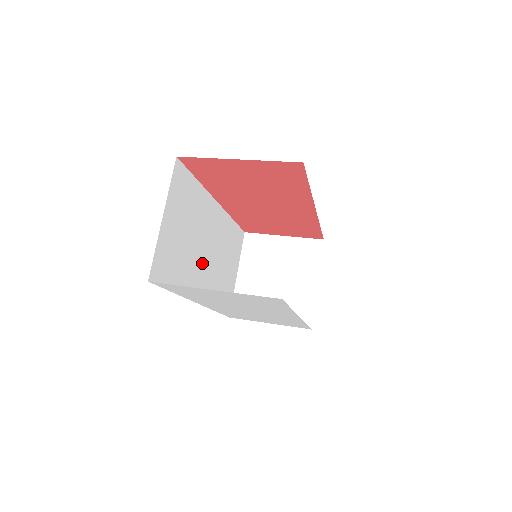
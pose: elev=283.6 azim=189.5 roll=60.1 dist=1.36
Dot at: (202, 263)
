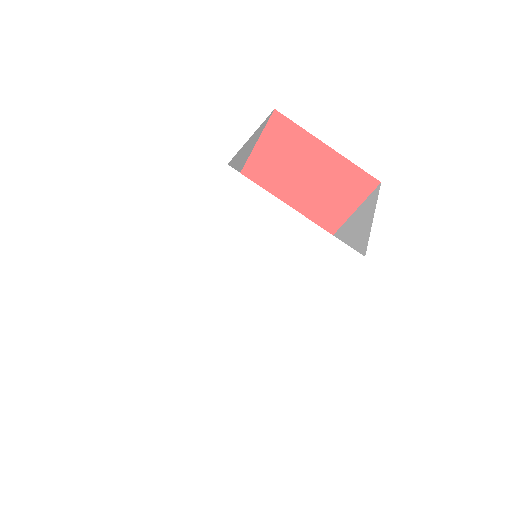
Dot at: occluded
